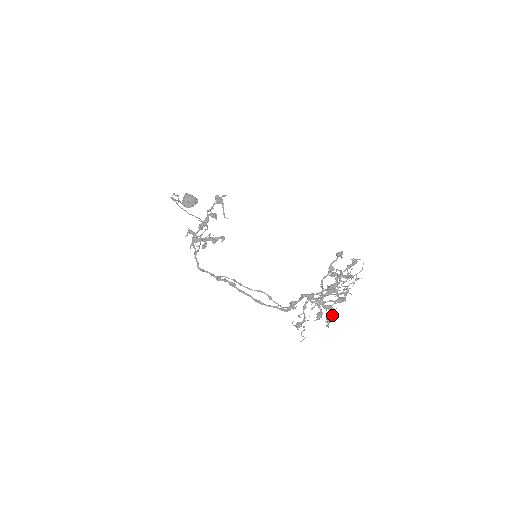
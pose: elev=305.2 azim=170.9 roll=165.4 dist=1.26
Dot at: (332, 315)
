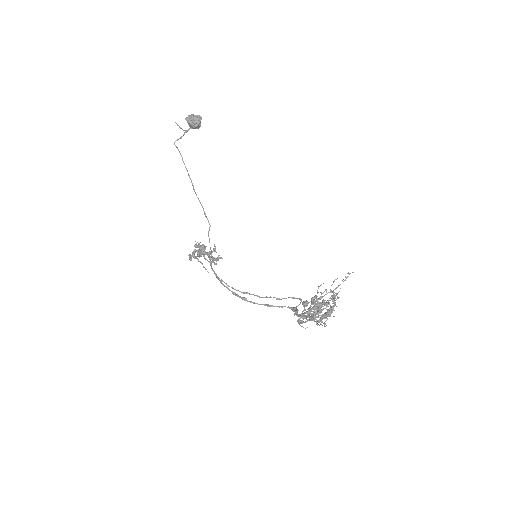
Dot at: occluded
